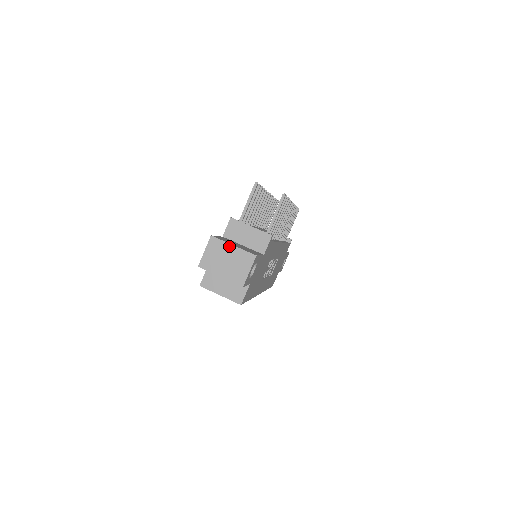
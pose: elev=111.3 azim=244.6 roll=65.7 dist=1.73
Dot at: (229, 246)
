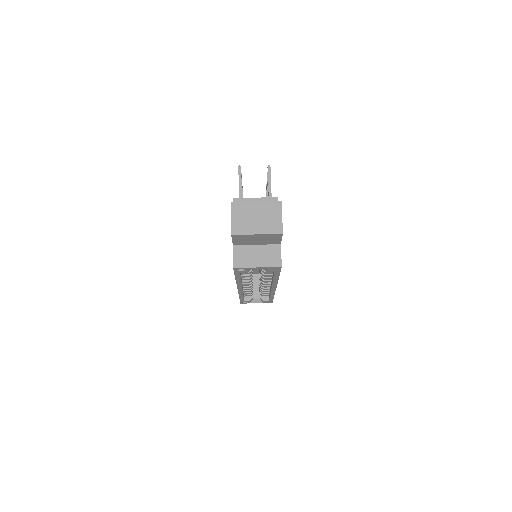
Dot at: (252, 204)
